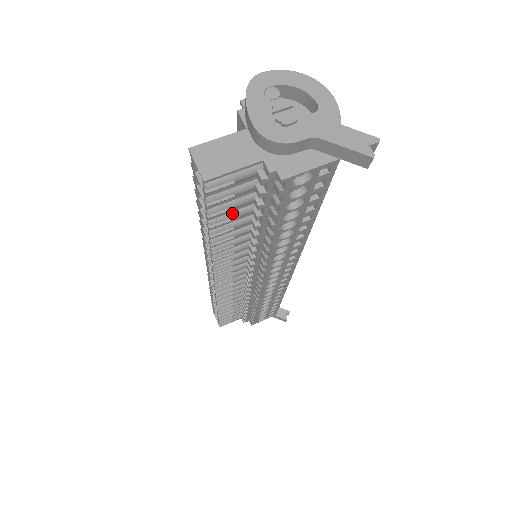
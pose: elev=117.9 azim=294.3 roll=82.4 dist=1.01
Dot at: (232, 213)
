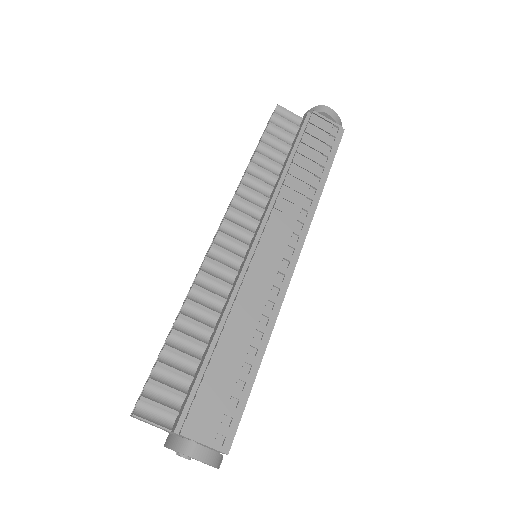
Dot at: occluded
